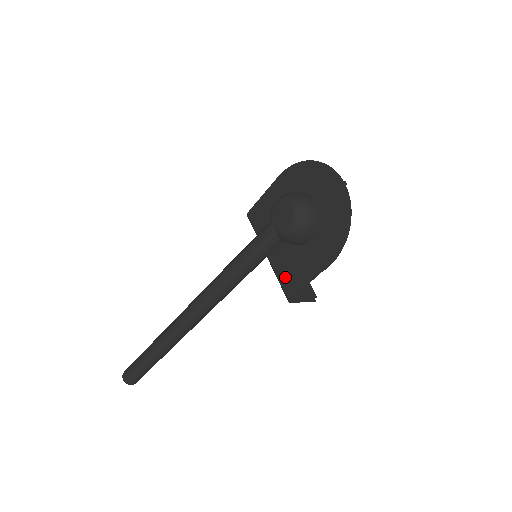
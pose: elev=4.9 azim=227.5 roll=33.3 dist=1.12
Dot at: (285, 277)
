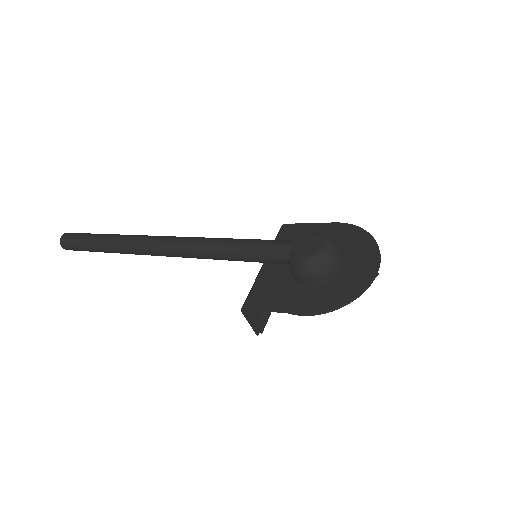
Dot at: (259, 290)
